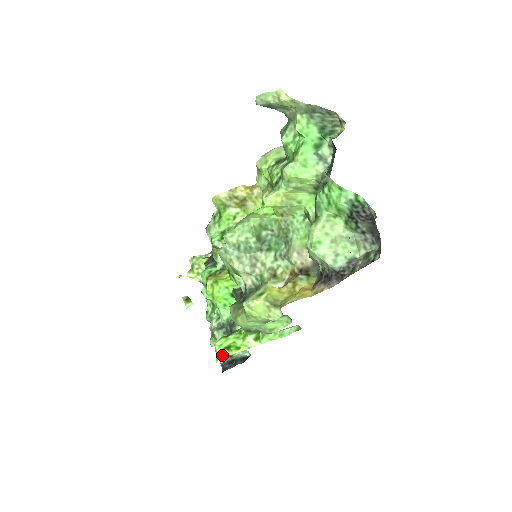
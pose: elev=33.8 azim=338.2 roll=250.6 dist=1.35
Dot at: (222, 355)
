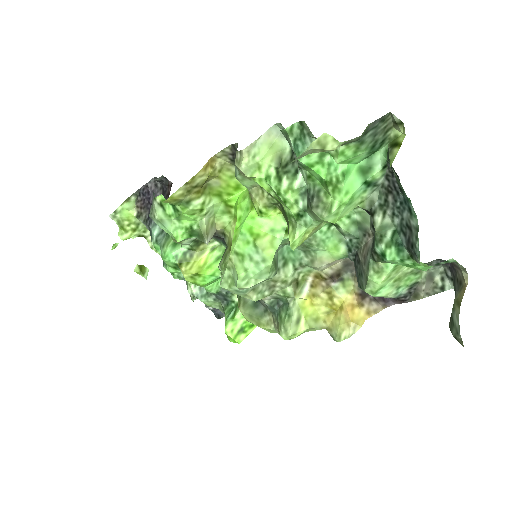
Dot at: (240, 340)
